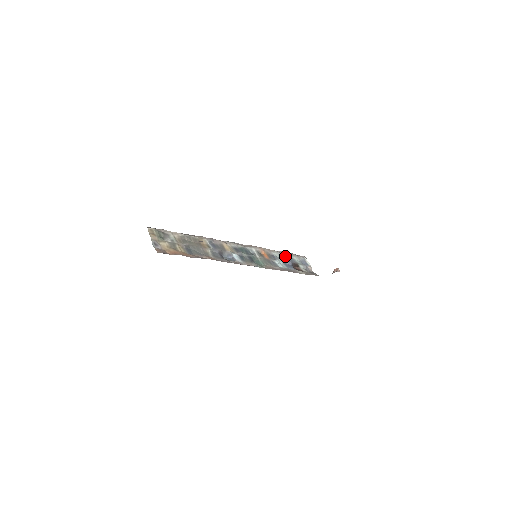
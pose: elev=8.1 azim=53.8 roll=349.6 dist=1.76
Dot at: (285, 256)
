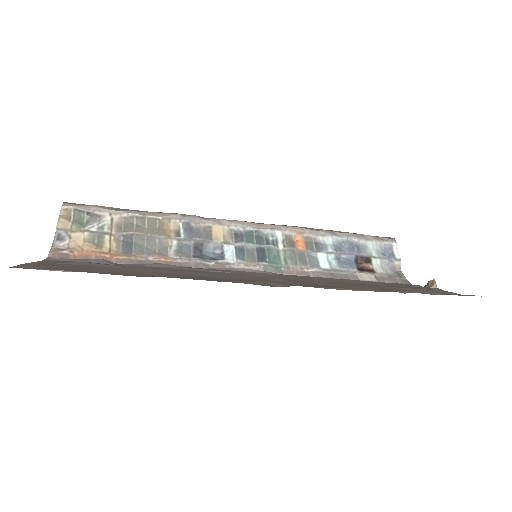
Dot at: (346, 242)
